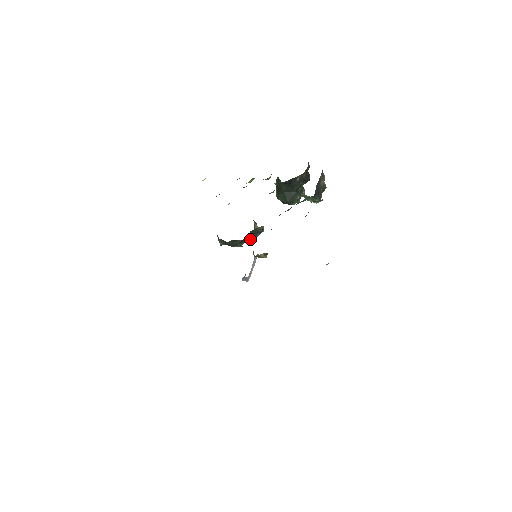
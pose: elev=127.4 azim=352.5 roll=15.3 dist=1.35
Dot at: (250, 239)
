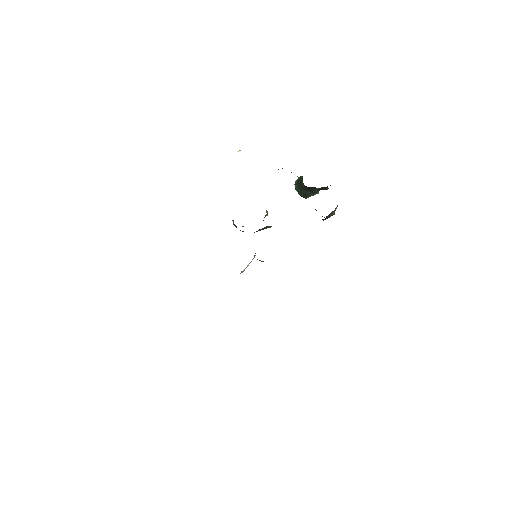
Dot at: (257, 231)
